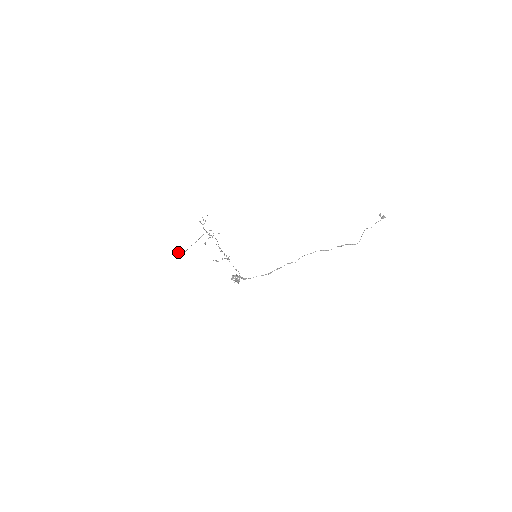
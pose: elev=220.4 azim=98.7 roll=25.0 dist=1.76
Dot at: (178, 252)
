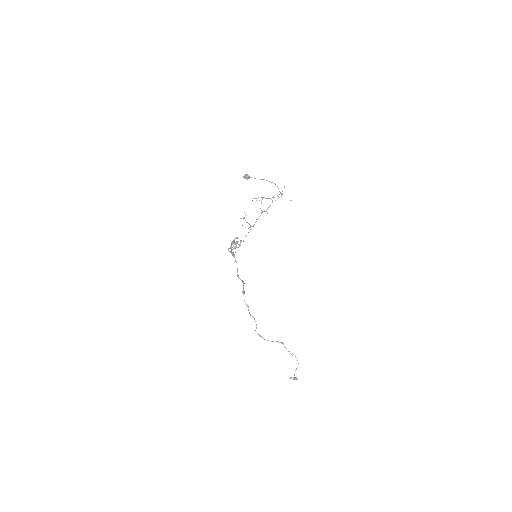
Dot at: (247, 177)
